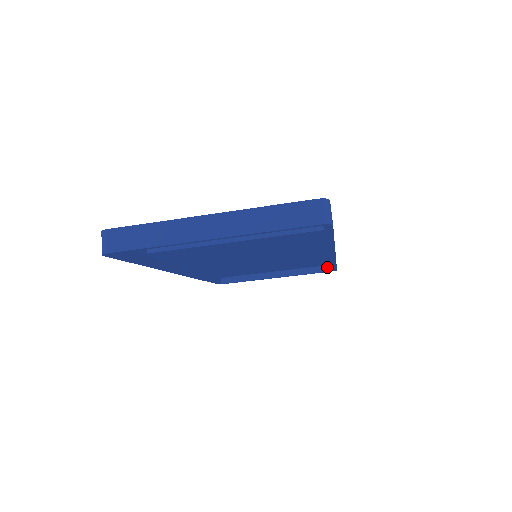
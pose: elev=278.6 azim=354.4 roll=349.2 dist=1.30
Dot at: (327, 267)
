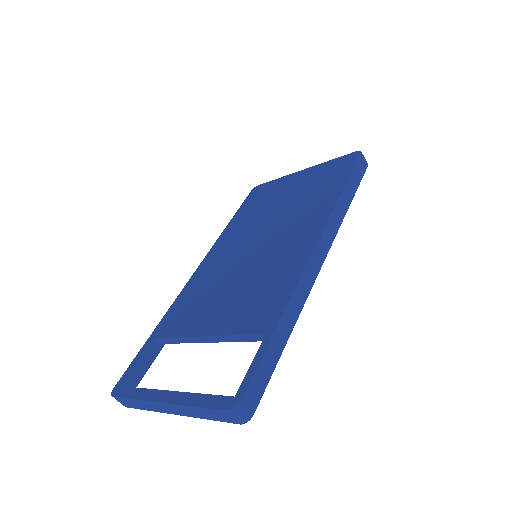
Dot at: occluded
